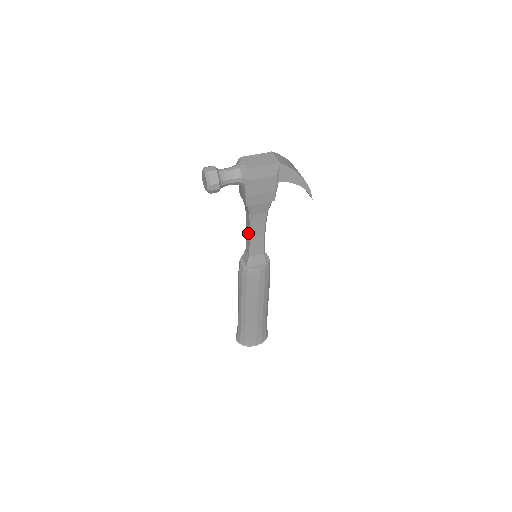
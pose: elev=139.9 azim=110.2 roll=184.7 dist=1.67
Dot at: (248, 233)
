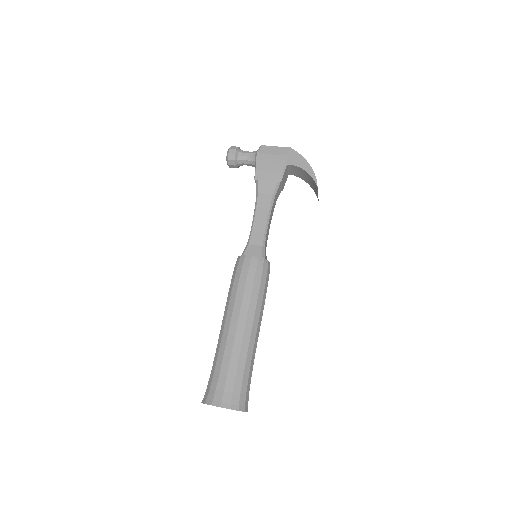
Dot at: occluded
